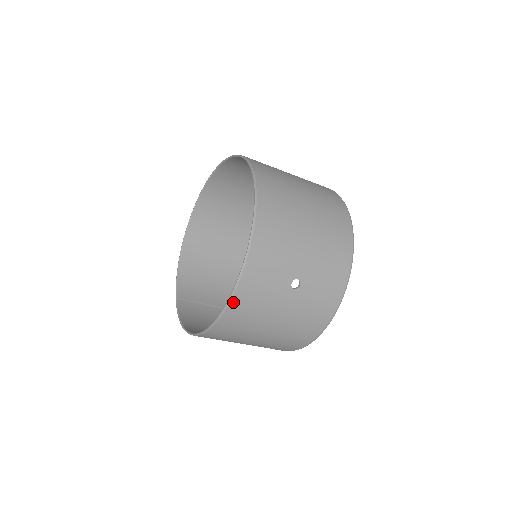
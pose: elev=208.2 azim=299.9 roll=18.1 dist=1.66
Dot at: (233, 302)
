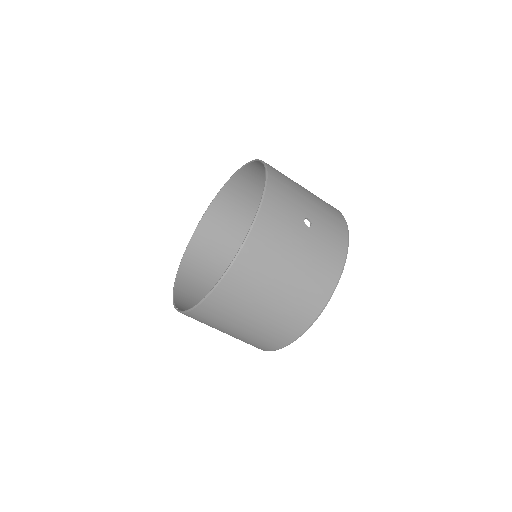
Dot at: (258, 224)
